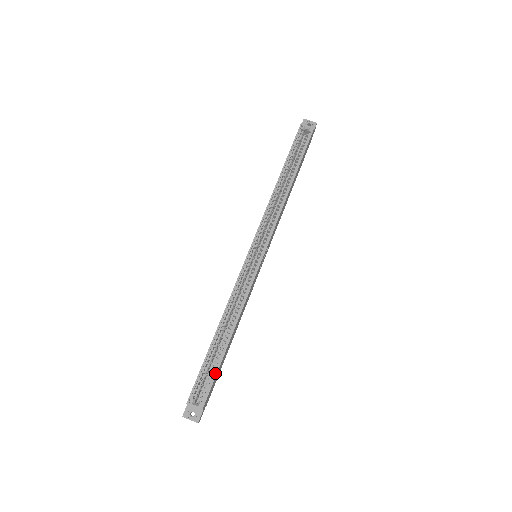
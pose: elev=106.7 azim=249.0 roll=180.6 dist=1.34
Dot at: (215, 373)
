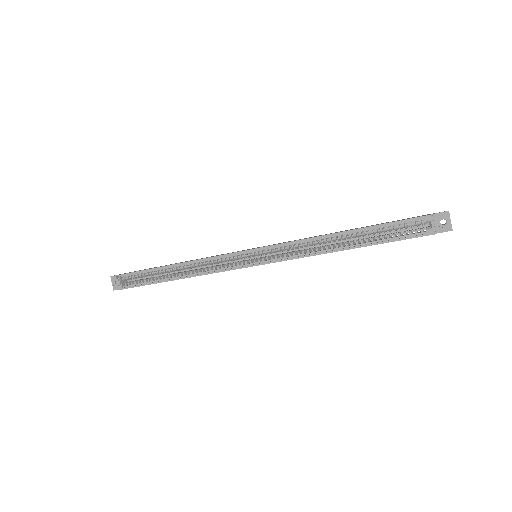
Dot at: (143, 284)
